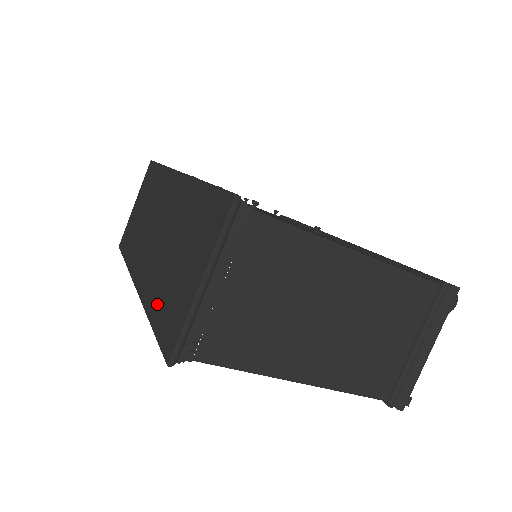
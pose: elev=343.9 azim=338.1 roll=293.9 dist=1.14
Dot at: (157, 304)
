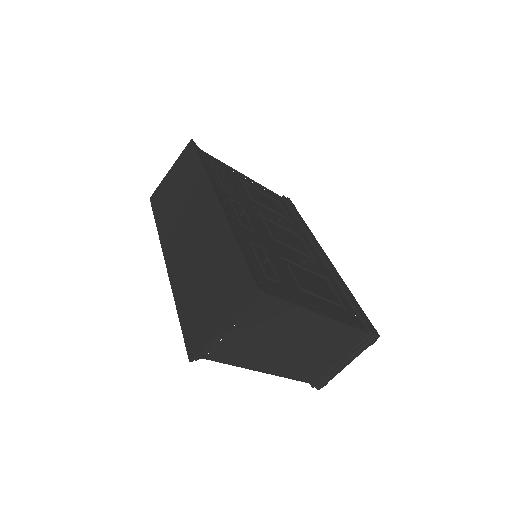
Dot at: (185, 305)
